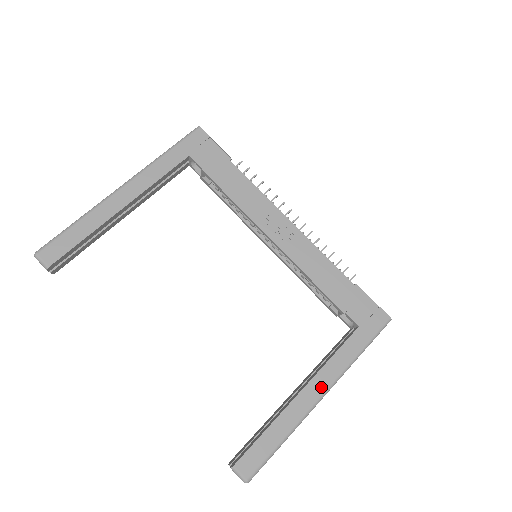
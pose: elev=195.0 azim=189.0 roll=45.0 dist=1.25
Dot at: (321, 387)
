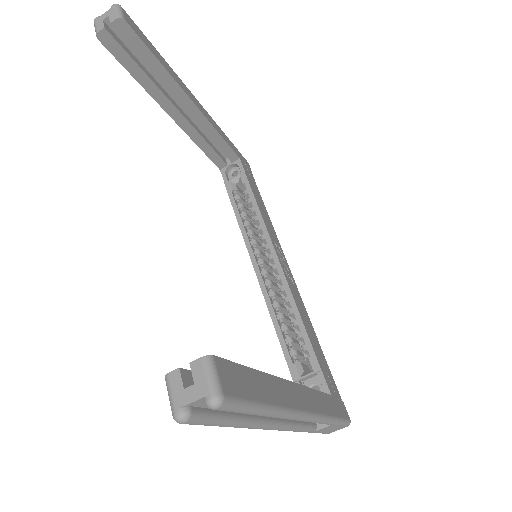
Dot at: (306, 403)
